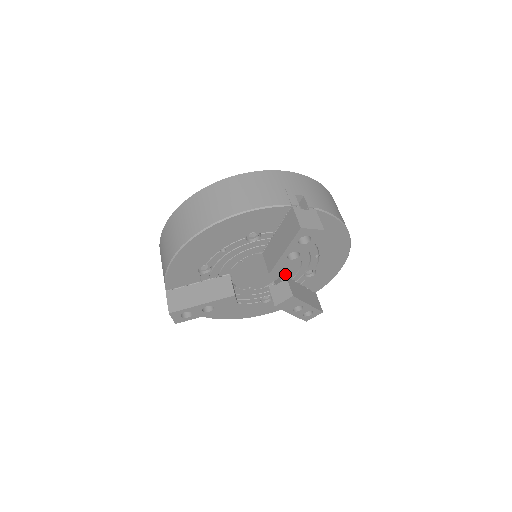
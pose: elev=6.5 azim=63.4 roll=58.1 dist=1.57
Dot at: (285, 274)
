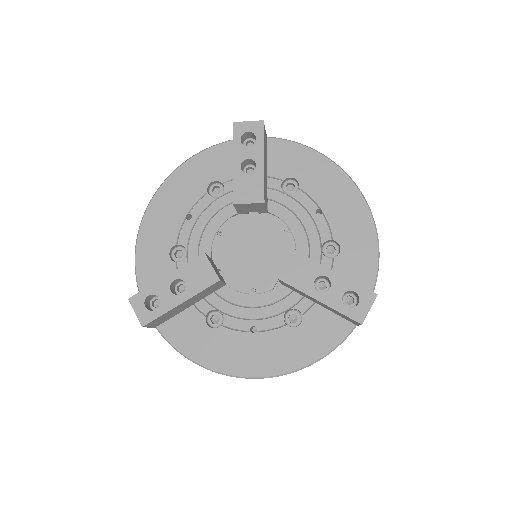
Dot at: (256, 203)
